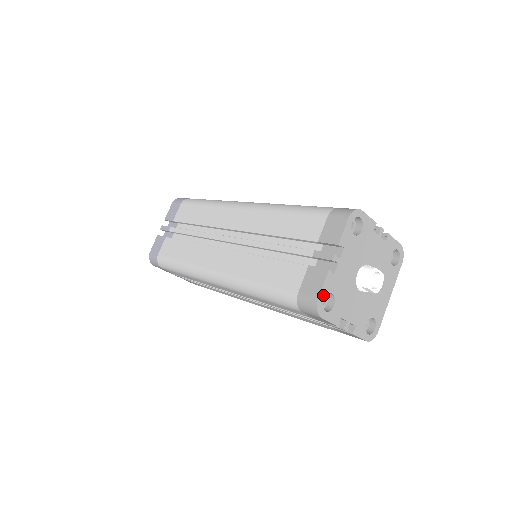
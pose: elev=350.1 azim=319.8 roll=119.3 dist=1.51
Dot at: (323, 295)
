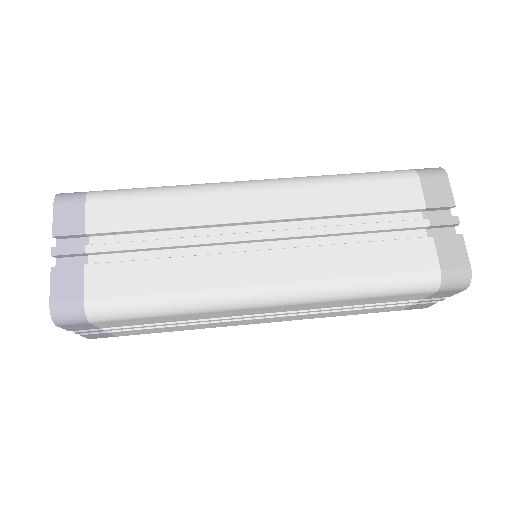
Dot at: (466, 263)
